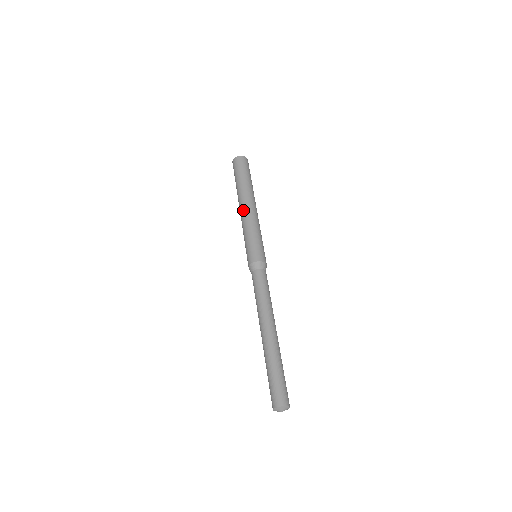
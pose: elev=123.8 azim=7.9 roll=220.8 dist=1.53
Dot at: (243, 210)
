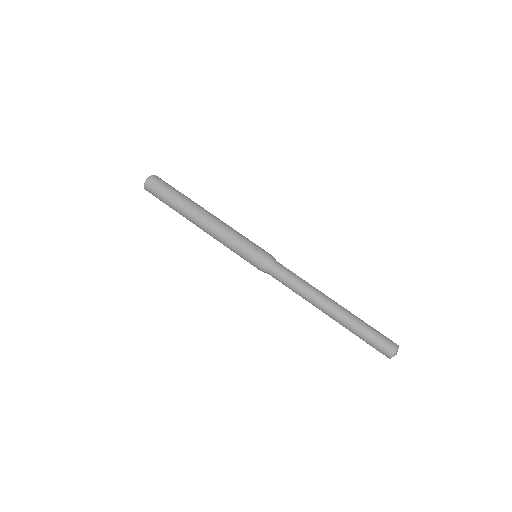
Dot at: (211, 219)
